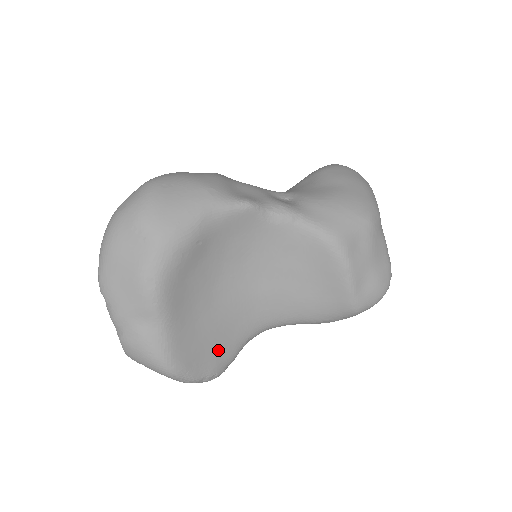
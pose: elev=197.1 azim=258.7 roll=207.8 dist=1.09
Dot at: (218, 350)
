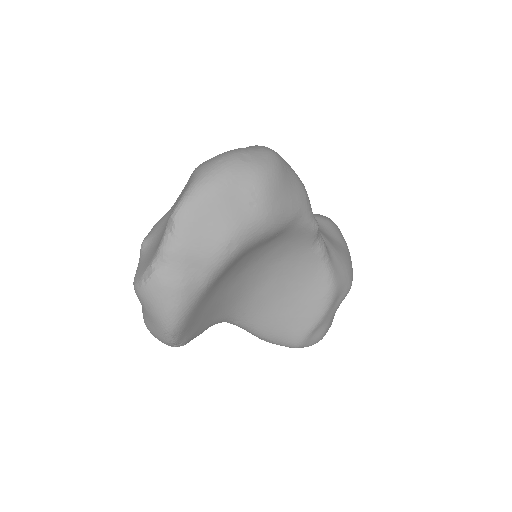
Dot at: (202, 324)
